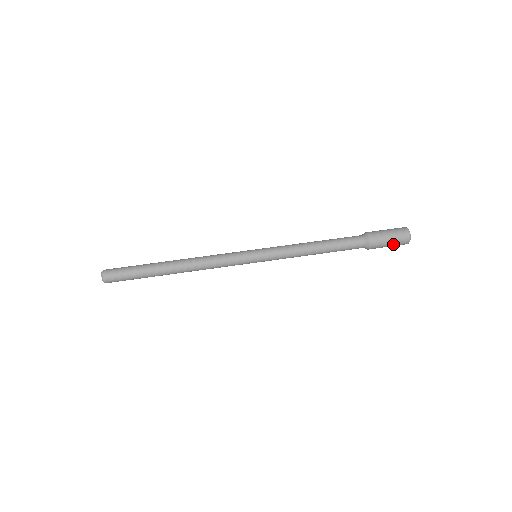
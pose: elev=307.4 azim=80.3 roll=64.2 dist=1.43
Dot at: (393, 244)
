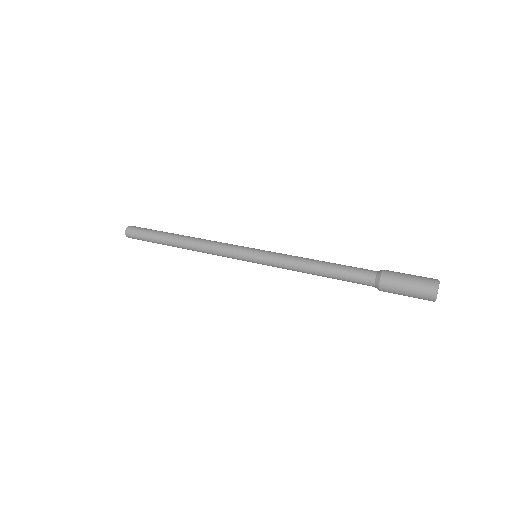
Dot at: (411, 296)
